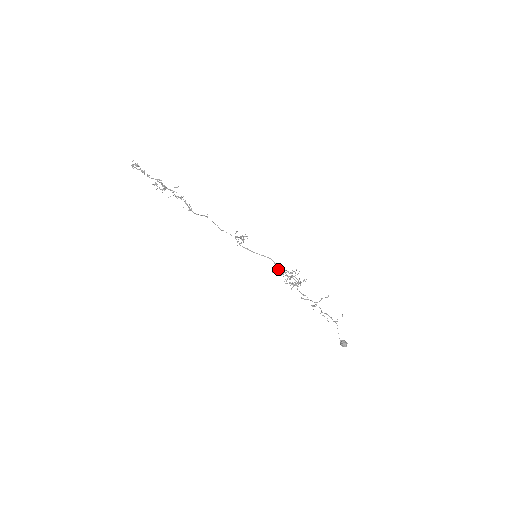
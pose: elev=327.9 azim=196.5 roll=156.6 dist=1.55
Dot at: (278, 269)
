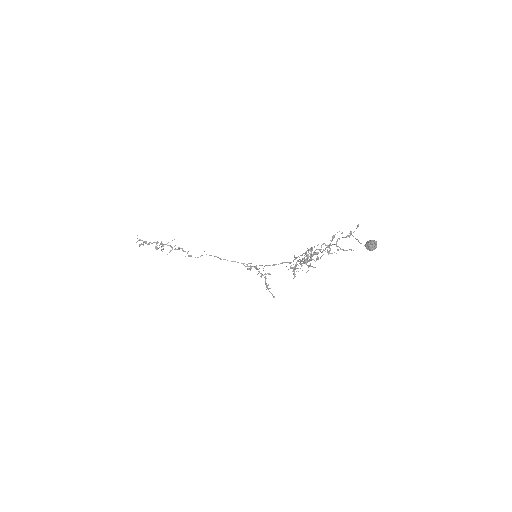
Dot at: (295, 266)
